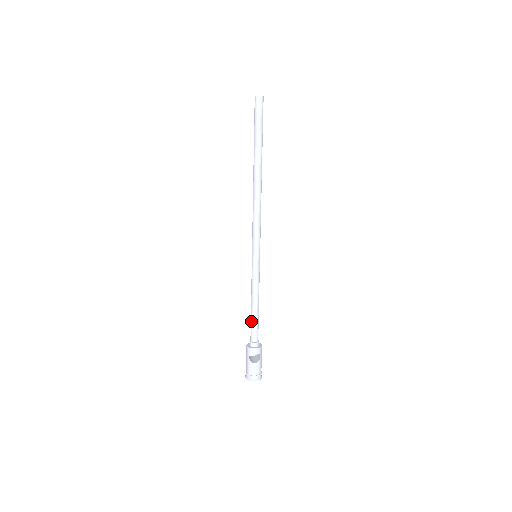
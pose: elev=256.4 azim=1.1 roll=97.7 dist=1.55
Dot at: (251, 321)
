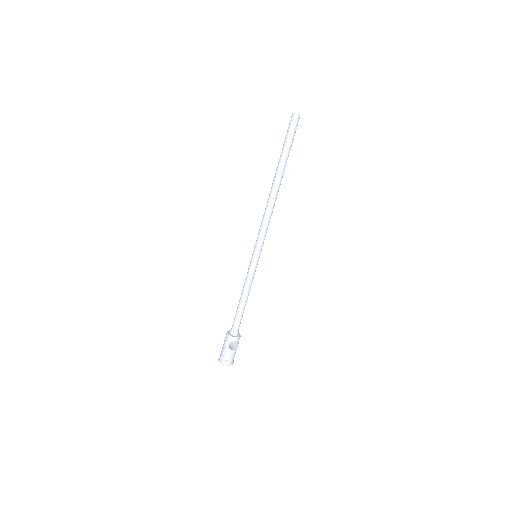
Dot at: (237, 313)
